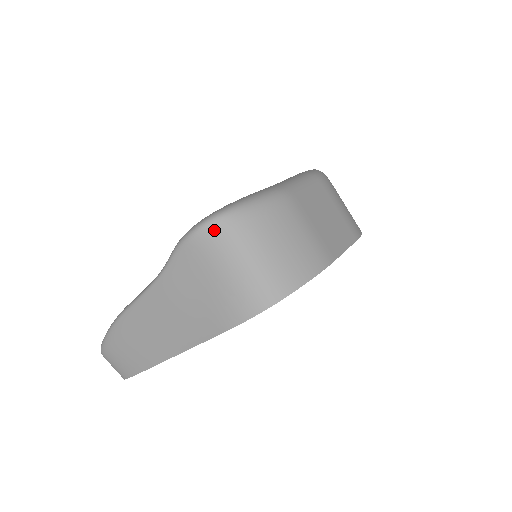
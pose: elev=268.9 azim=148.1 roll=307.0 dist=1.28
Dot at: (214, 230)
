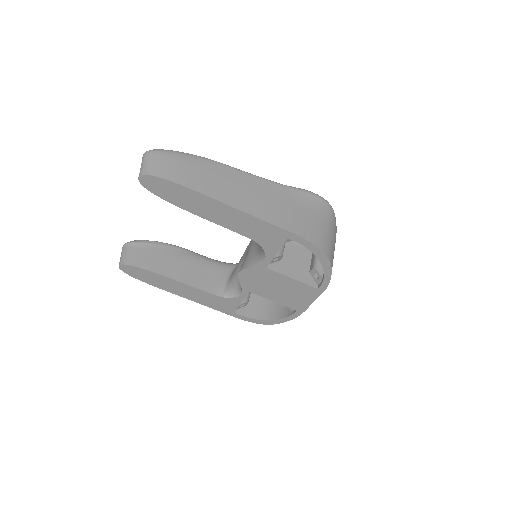
Dot at: (330, 208)
